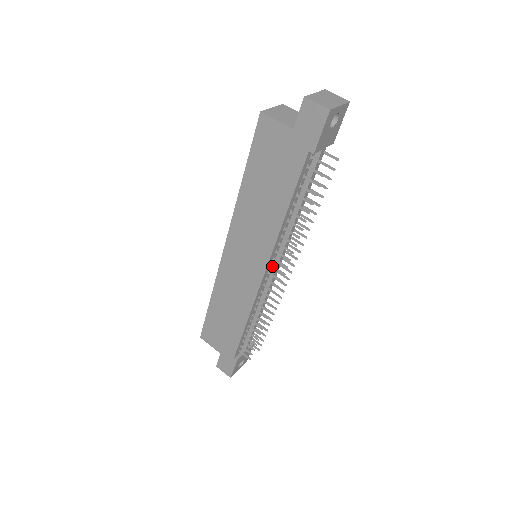
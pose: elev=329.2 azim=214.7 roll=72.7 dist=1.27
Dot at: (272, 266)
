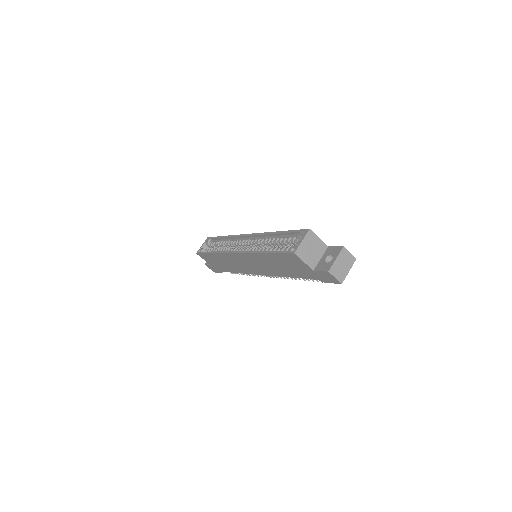
Dot at: occluded
